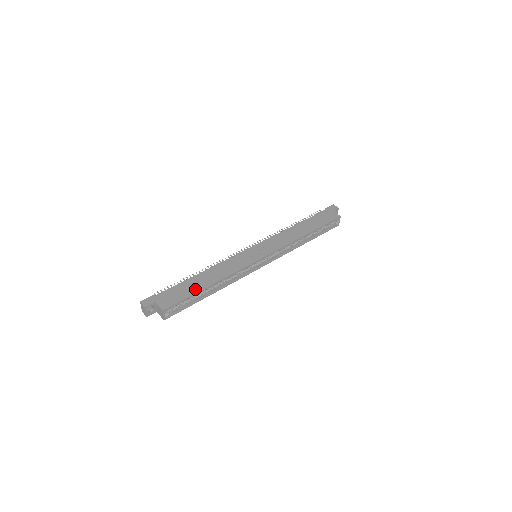
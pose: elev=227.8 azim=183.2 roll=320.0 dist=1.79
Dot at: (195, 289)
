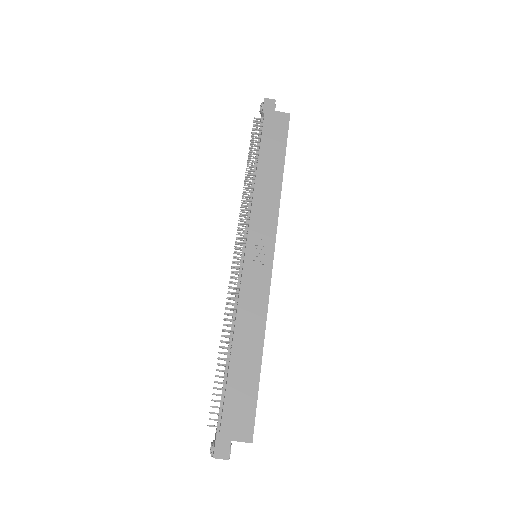
Dot at: (252, 376)
